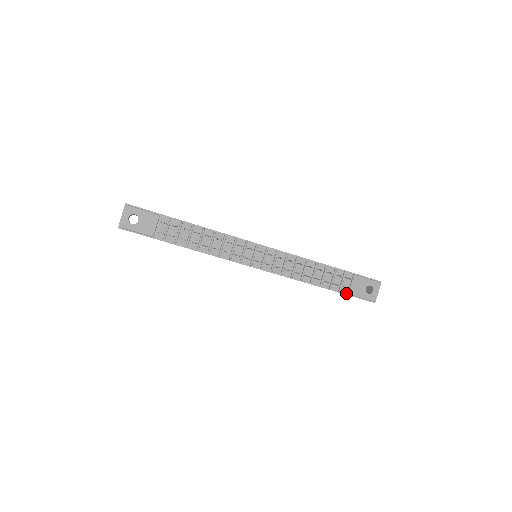
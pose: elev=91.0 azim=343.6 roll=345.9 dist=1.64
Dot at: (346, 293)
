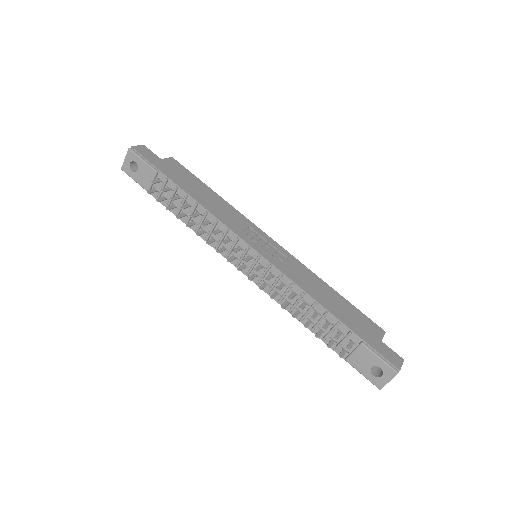
Dot at: (343, 356)
